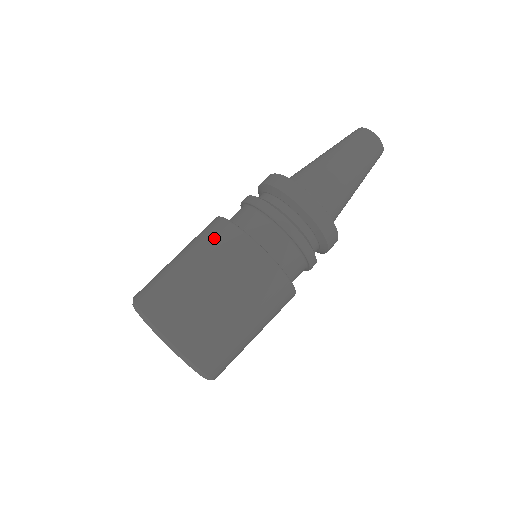
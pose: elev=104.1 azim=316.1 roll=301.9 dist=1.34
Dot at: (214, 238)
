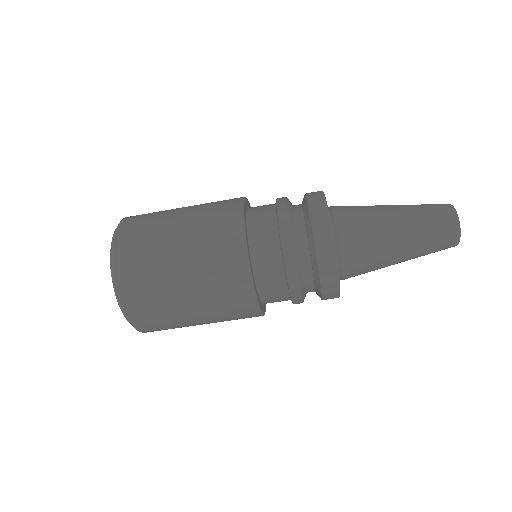
Dot at: (217, 220)
